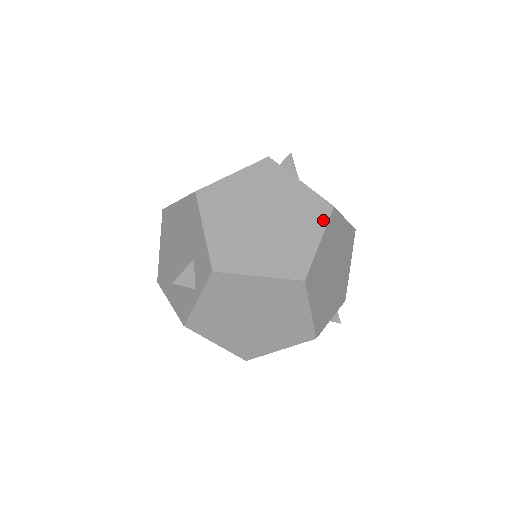
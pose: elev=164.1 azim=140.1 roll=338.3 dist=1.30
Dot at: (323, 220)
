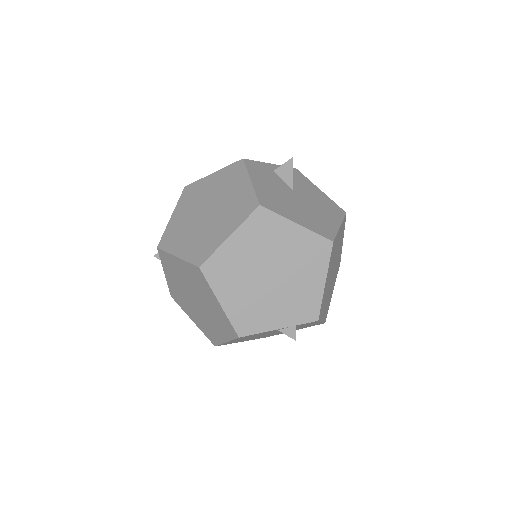
Dot at: (244, 217)
